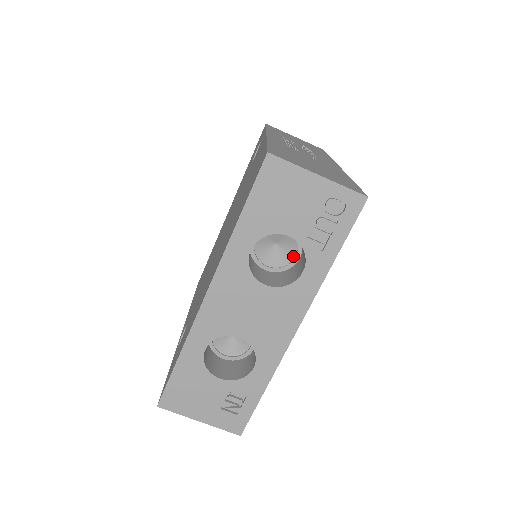
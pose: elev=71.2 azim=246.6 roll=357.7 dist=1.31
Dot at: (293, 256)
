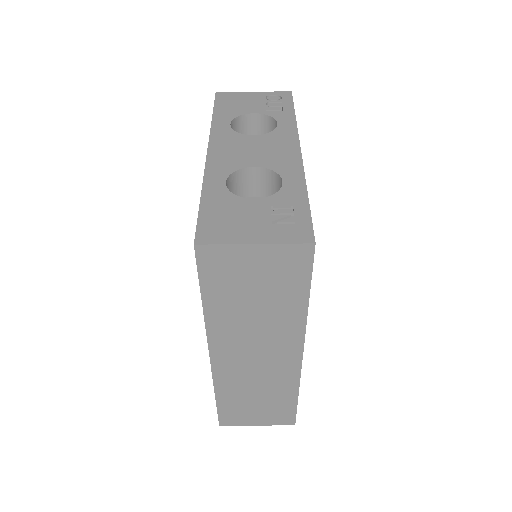
Dot at: occluded
